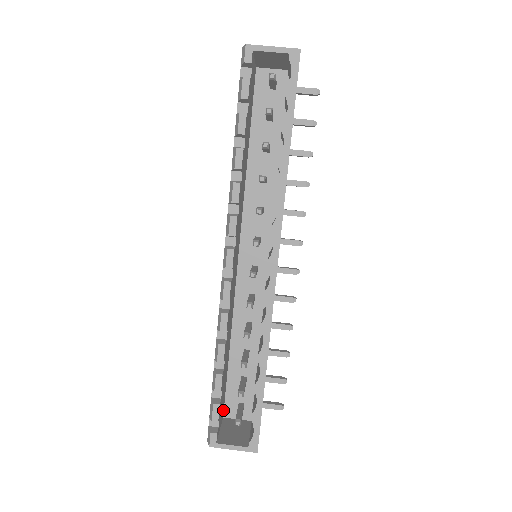
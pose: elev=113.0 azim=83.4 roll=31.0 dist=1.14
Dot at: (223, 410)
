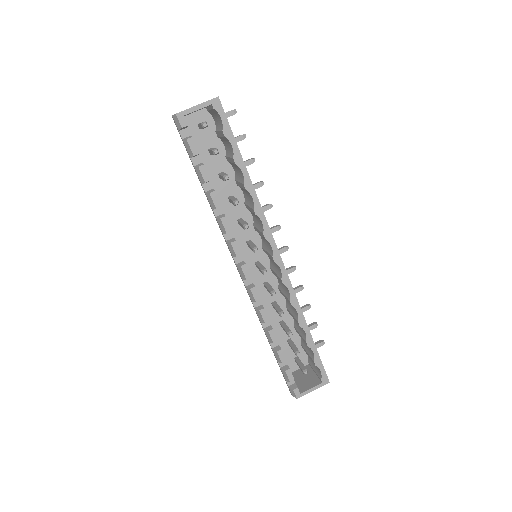
Dot at: occluded
